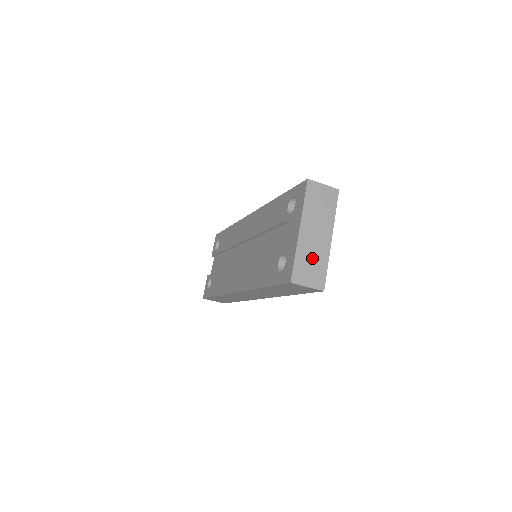
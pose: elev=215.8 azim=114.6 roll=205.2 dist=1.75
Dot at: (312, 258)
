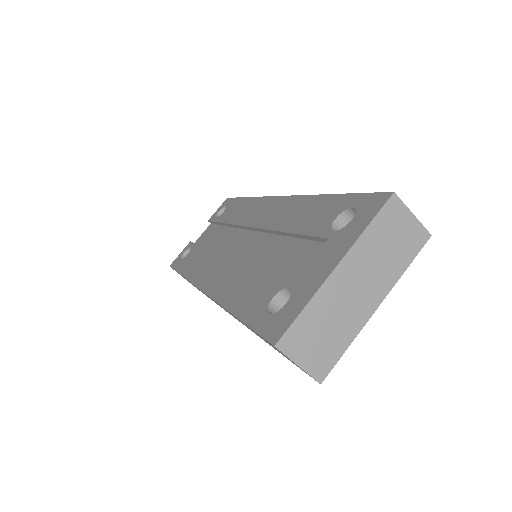
Dot at: (331, 323)
